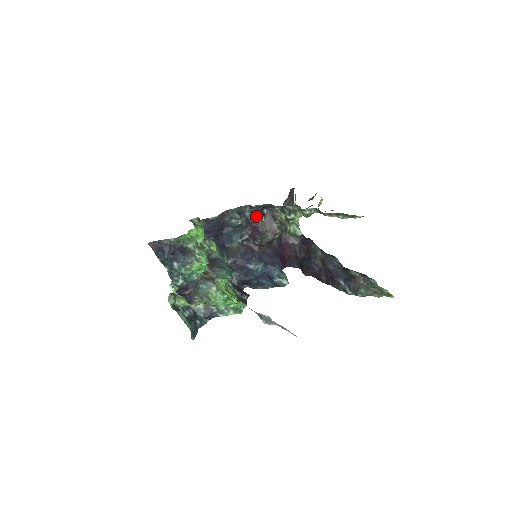
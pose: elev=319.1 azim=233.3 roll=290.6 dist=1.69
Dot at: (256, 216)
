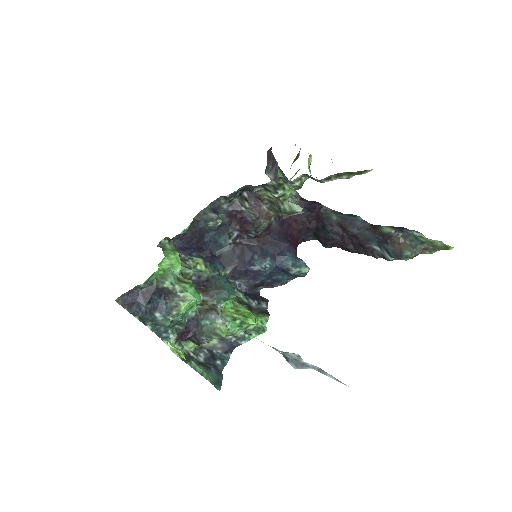
Dot at: (237, 204)
